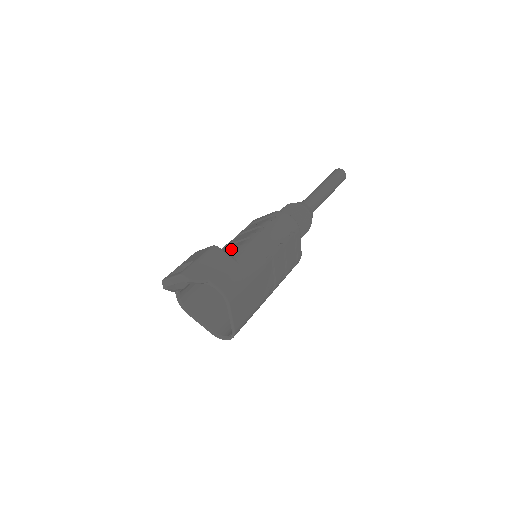
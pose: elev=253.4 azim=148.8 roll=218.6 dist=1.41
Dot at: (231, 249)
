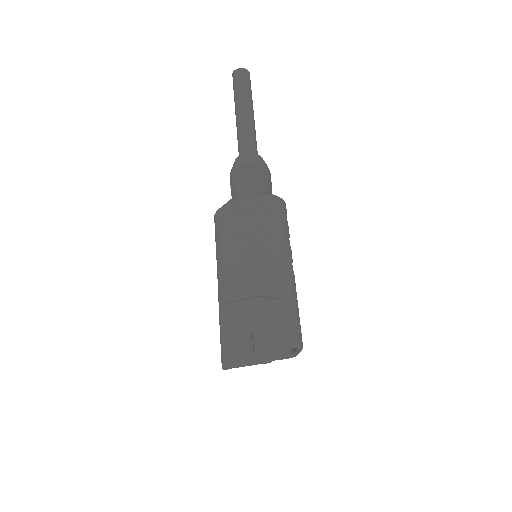
Dot at: (256, 281)
